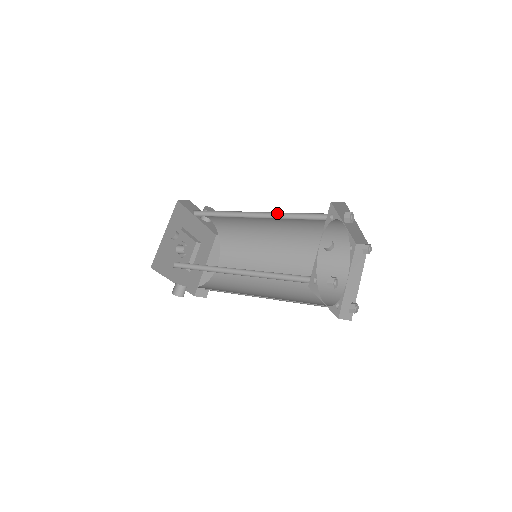
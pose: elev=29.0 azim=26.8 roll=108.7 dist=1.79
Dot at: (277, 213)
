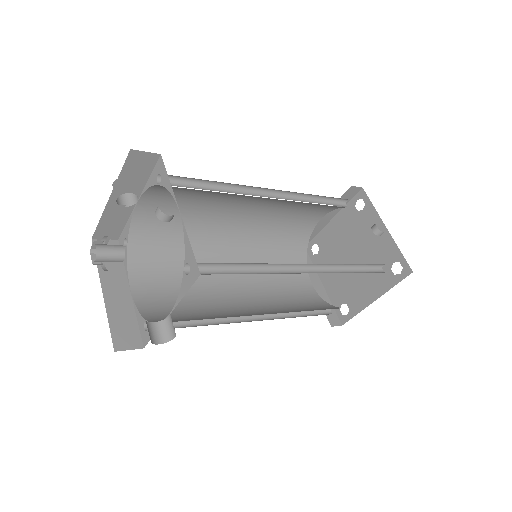
Dot at: (293, 194)
